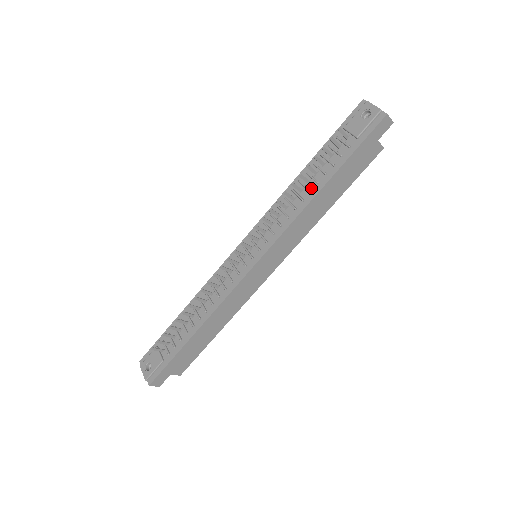
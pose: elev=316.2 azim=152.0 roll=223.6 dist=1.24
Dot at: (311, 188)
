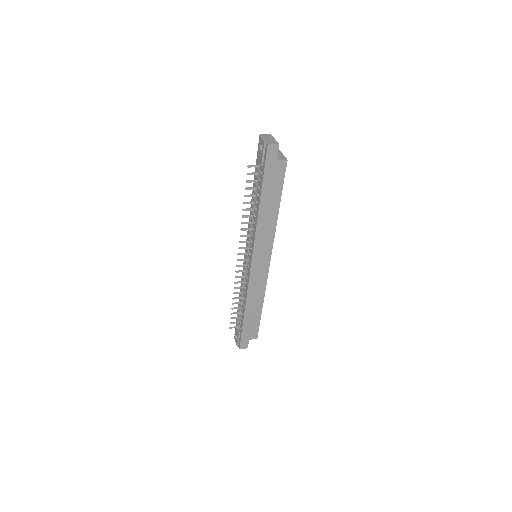
Dot at: (256, 207)
